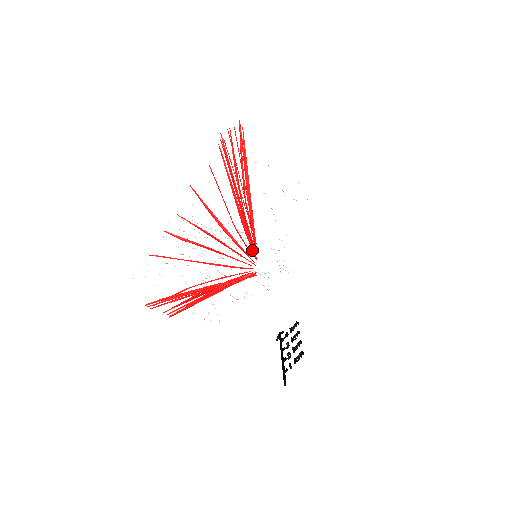
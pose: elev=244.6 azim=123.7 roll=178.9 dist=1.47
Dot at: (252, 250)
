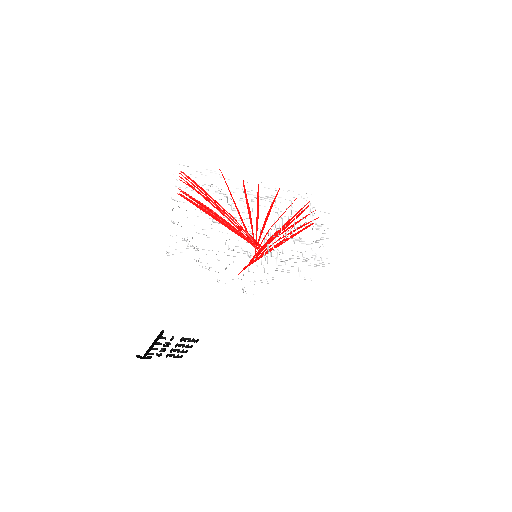
Dot at: (258, 251)
